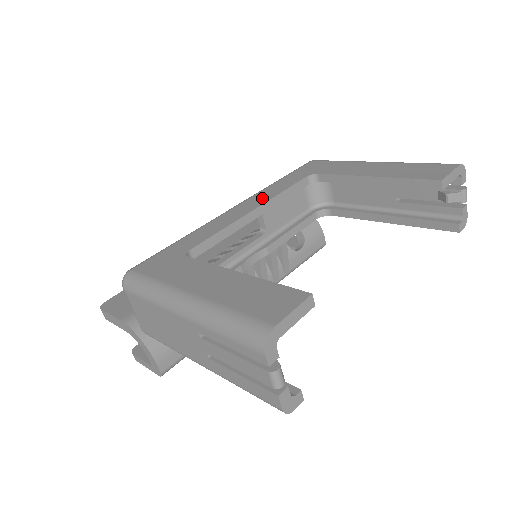
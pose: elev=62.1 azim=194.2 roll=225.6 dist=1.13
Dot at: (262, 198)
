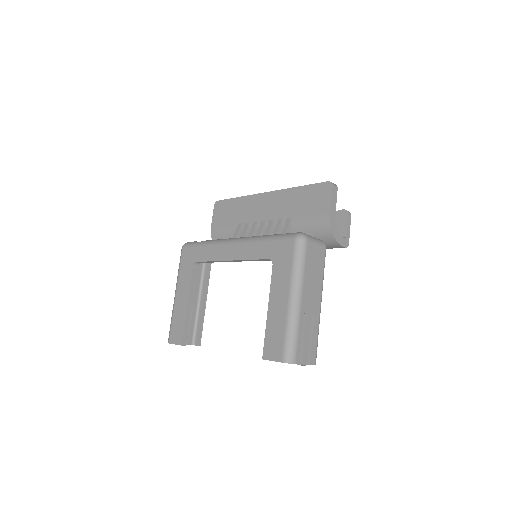
Dot at: (241, 253)
